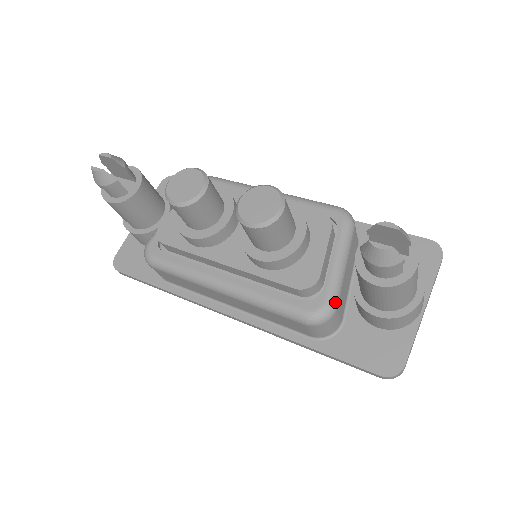
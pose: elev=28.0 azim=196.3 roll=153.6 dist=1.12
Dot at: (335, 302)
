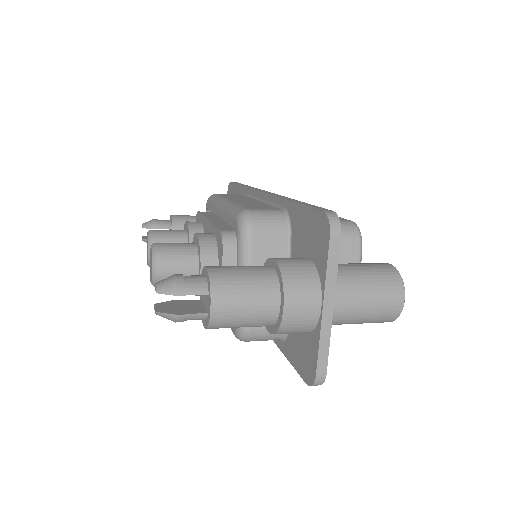
Dot at: occluded
